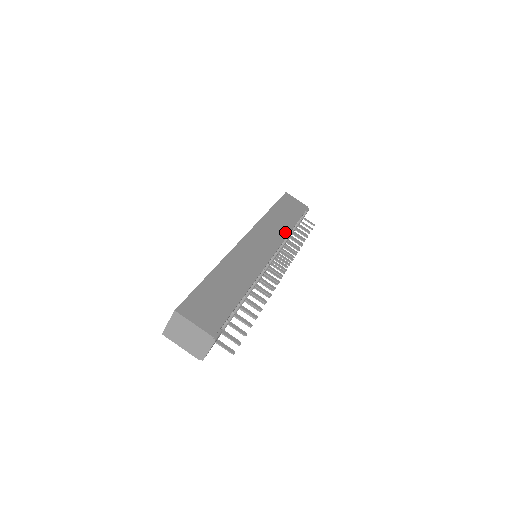
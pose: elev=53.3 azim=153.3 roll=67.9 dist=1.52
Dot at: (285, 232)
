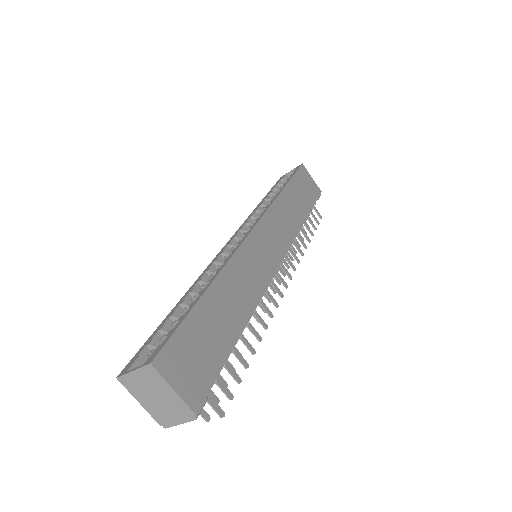
Dot at: (296, 228)
